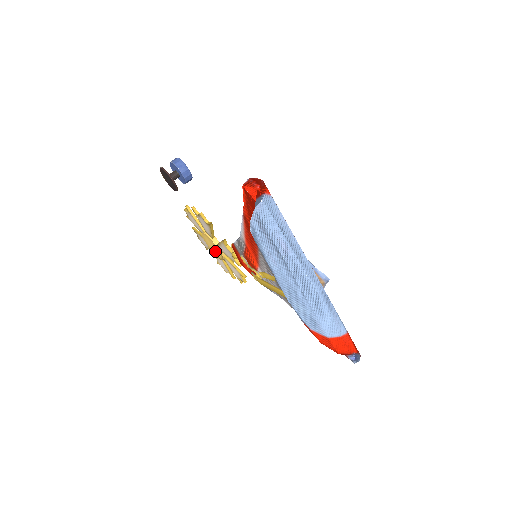
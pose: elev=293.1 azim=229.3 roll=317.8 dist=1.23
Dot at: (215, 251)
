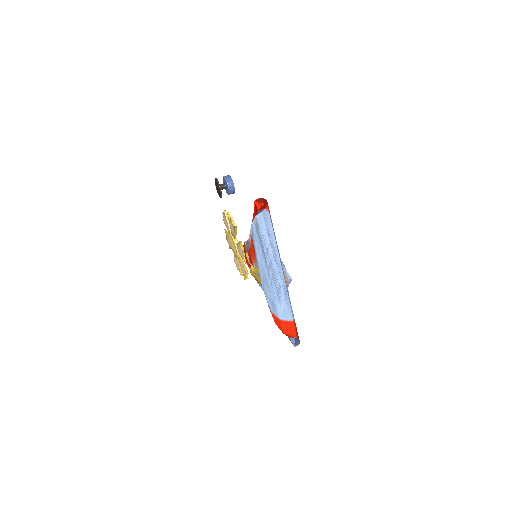
Dot at: (234, 250)
